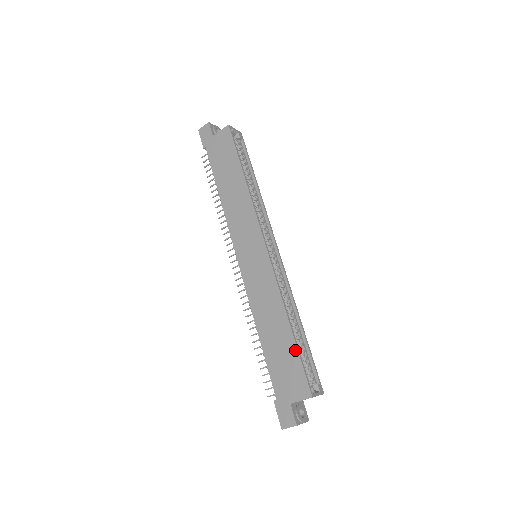
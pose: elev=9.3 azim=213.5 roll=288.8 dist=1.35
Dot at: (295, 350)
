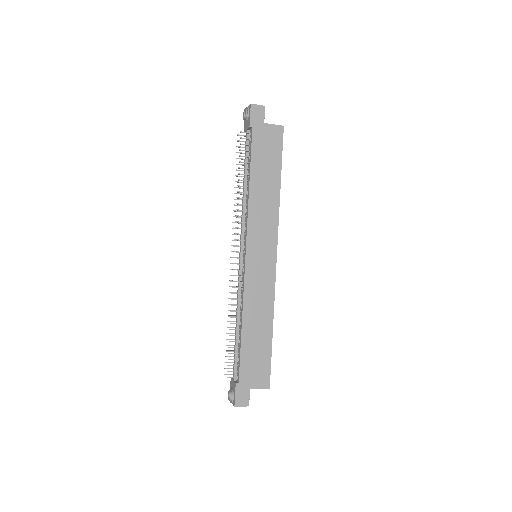
Dot at: (270, 350)
